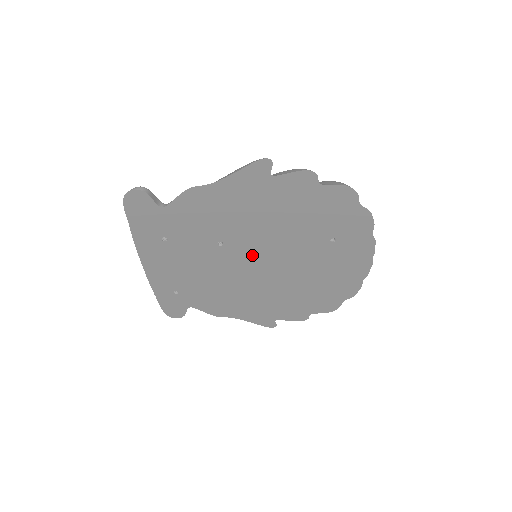
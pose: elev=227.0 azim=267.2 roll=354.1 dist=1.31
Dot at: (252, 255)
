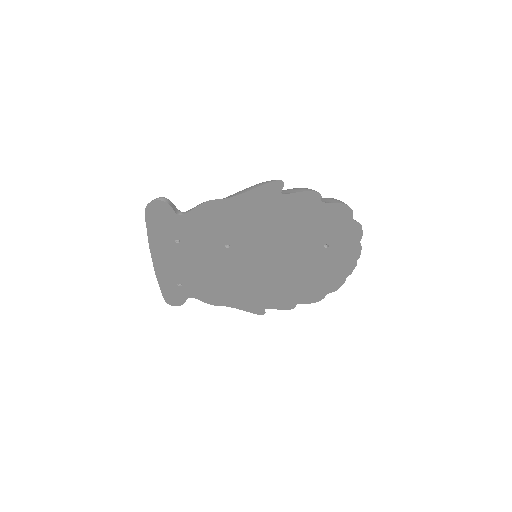
Dot at: (254, 256)
